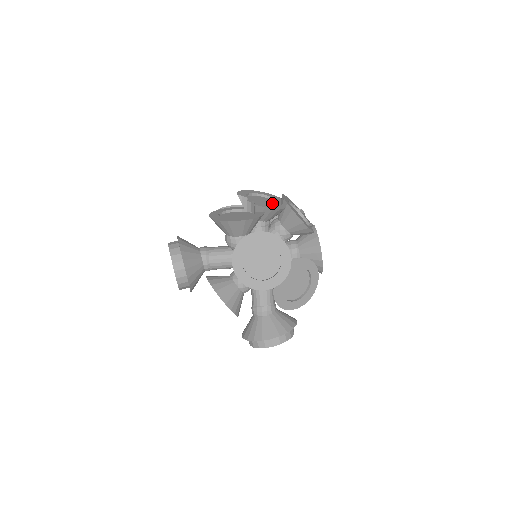
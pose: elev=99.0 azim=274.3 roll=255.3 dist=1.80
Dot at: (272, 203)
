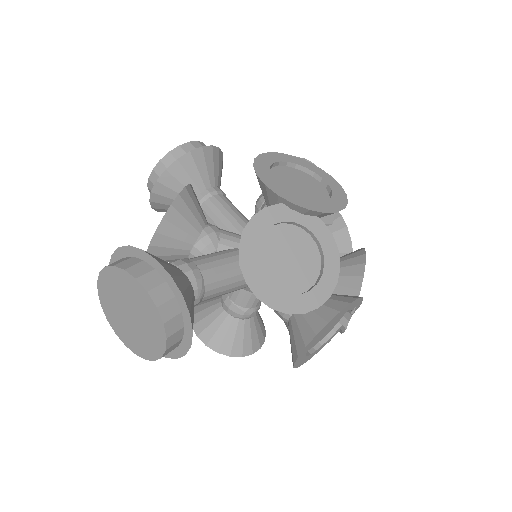
Dot at: occluded
